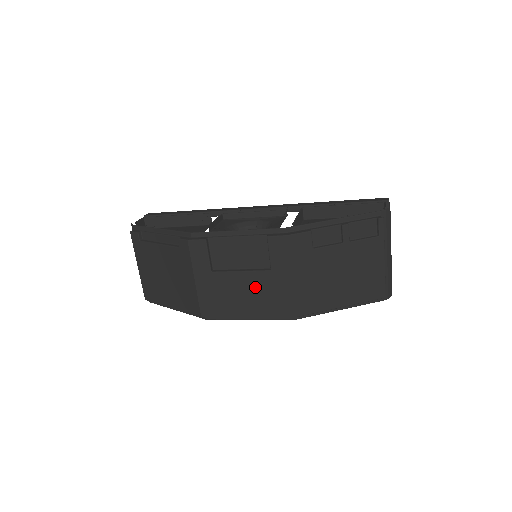
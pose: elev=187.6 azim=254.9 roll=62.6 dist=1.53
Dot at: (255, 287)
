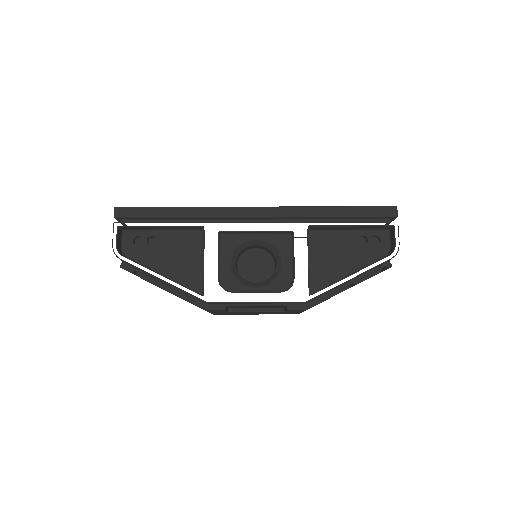
Dot at: occluded
